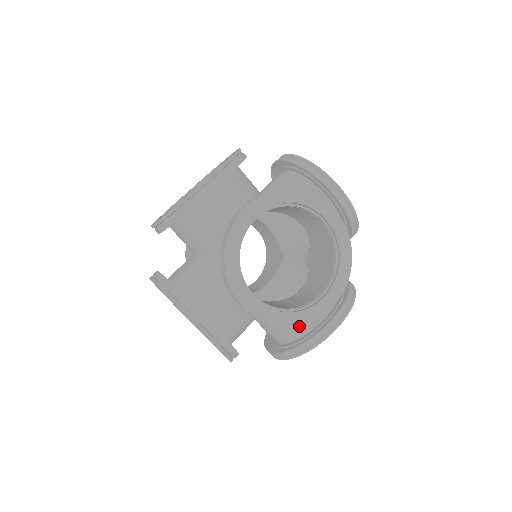
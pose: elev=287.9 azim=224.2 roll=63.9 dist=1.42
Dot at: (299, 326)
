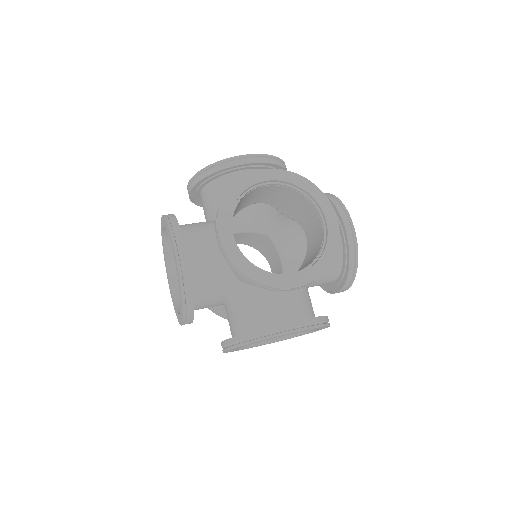
Dot at: occluded
